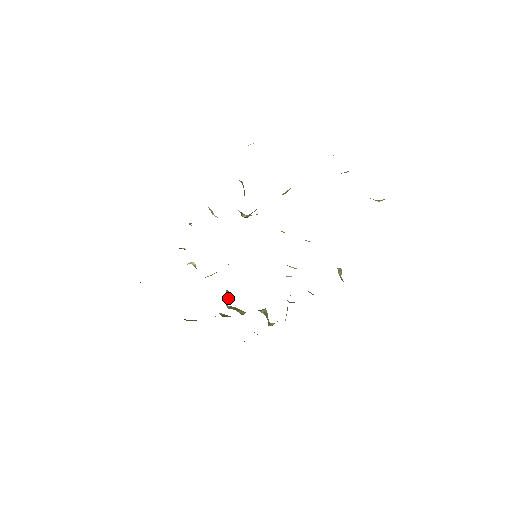
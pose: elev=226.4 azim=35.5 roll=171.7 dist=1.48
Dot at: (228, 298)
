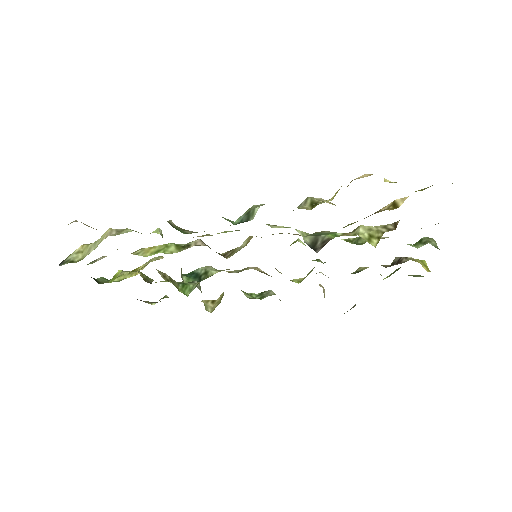
Dot at: (183, 281)
